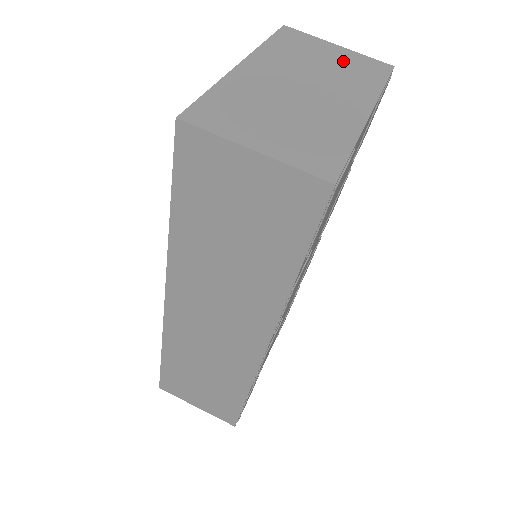
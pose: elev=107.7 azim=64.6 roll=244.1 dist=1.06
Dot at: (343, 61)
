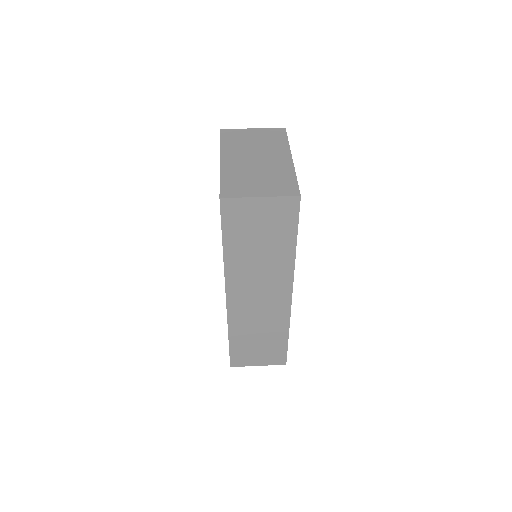
Dot at: (262, 136)
